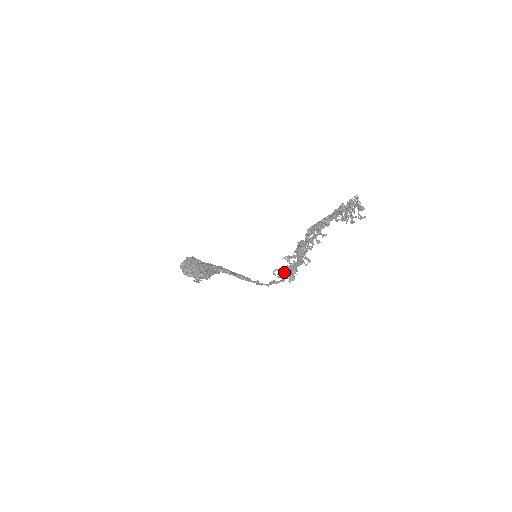
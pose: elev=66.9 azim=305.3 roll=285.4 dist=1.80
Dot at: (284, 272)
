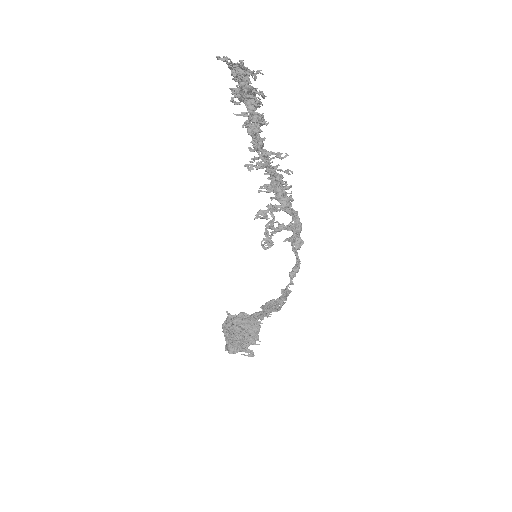
Dot at: (265, 232)
